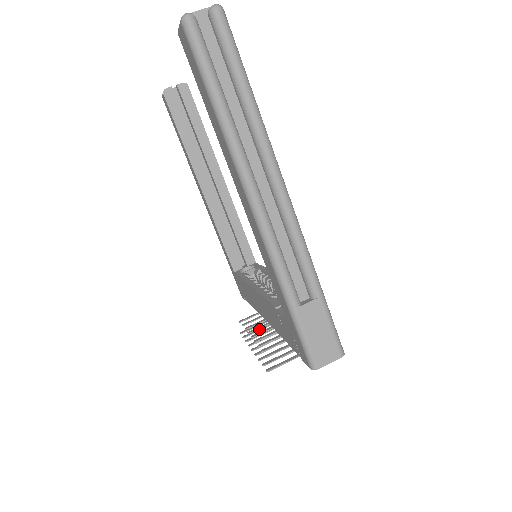
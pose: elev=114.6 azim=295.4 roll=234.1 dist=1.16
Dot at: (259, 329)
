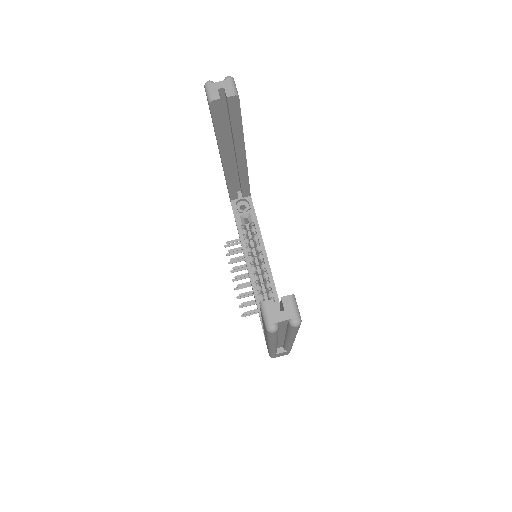
Dot at: (240, 252)
